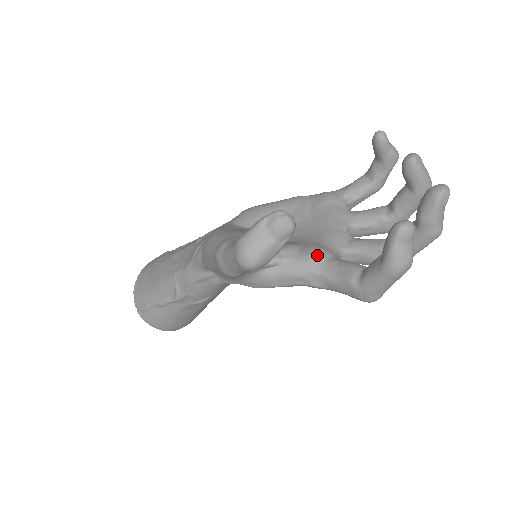
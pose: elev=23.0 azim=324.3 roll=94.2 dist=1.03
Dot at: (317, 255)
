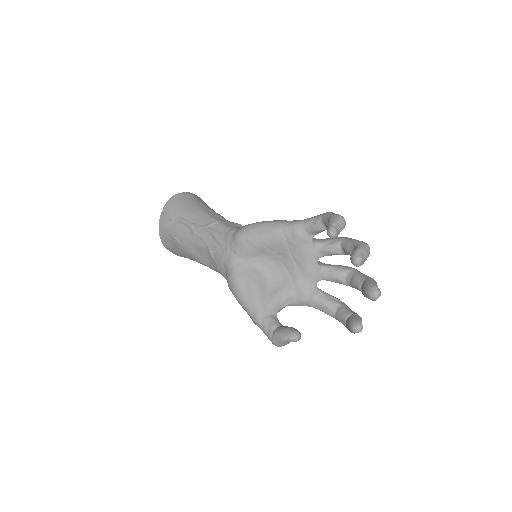
Dot at: (307, 300)
